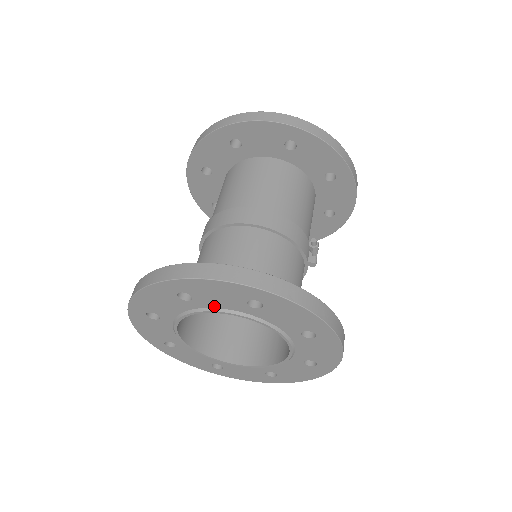
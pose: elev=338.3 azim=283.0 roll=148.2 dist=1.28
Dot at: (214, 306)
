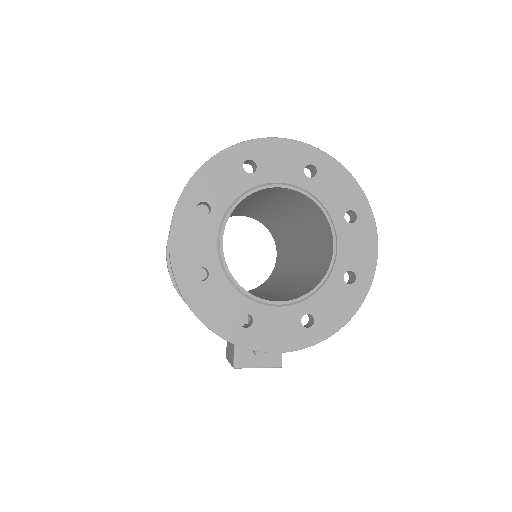
Dot at: (274, 180)
